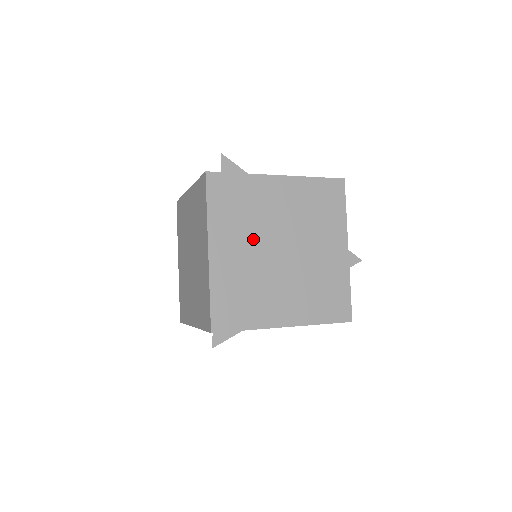
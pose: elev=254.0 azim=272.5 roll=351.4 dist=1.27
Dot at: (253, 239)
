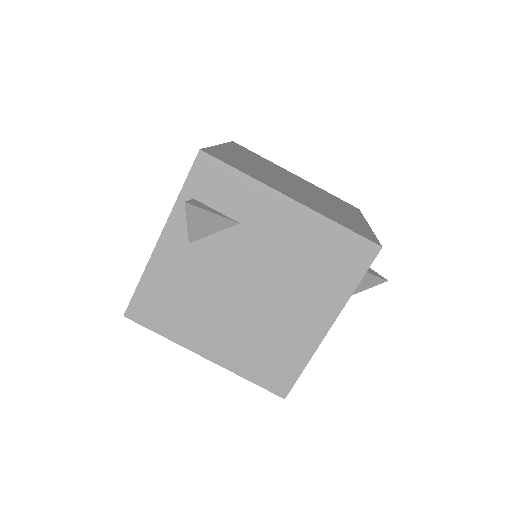
Dot at: (265, 167)
